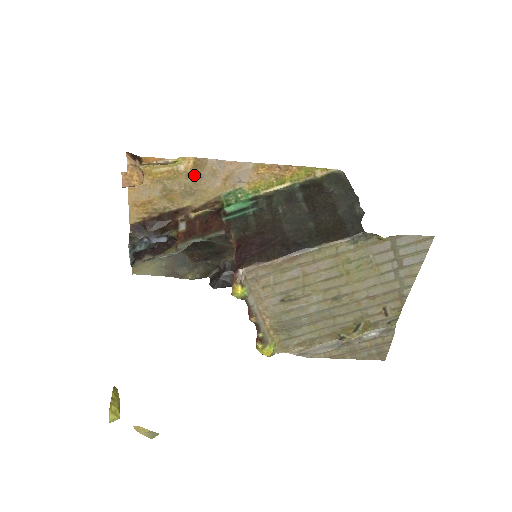
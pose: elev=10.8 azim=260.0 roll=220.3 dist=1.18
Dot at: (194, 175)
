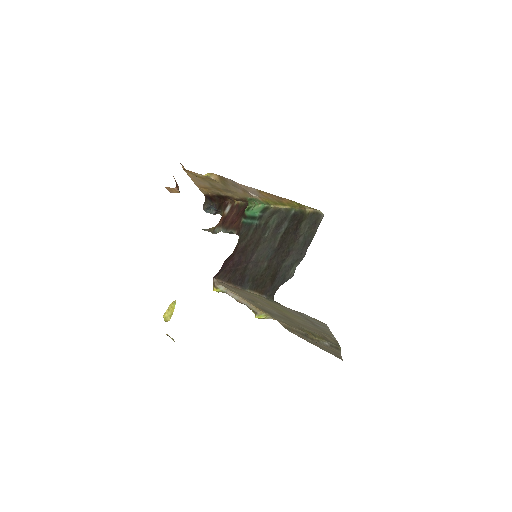
Dot at: (224, 183)
